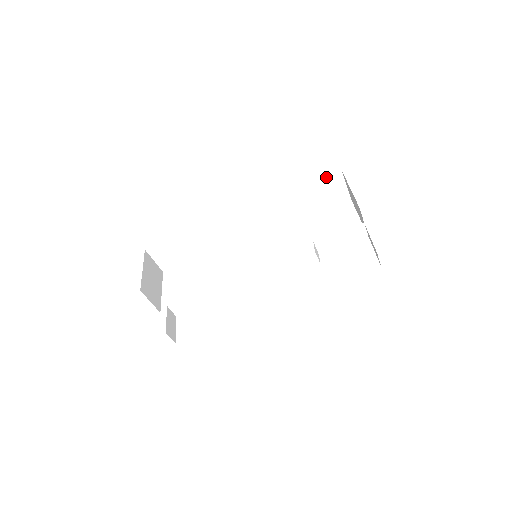
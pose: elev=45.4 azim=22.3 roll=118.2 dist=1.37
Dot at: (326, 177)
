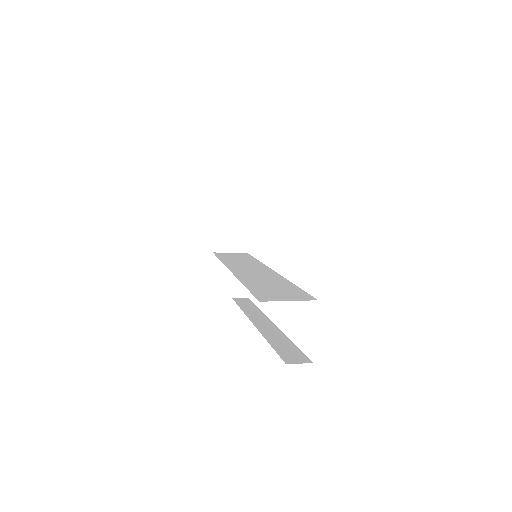
Dot at: occluded
